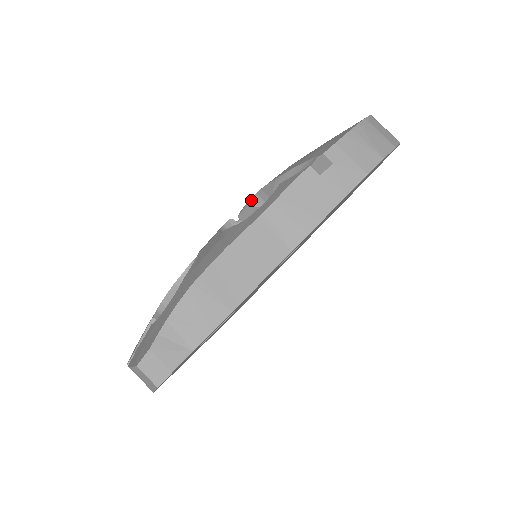
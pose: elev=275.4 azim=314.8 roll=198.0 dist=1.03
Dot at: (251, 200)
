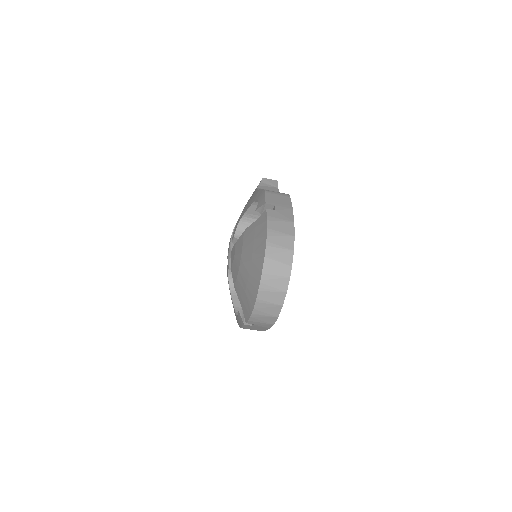
Dot at: occluded
